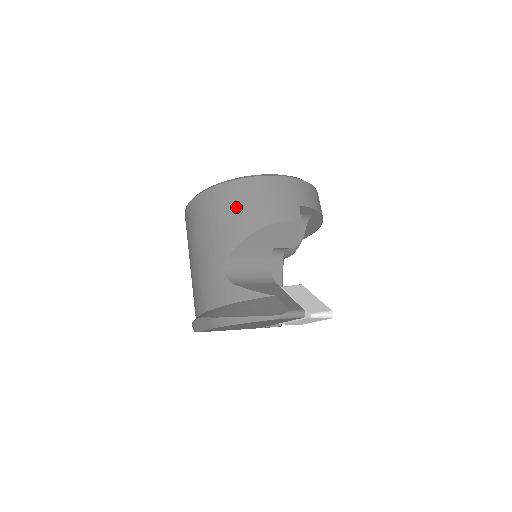
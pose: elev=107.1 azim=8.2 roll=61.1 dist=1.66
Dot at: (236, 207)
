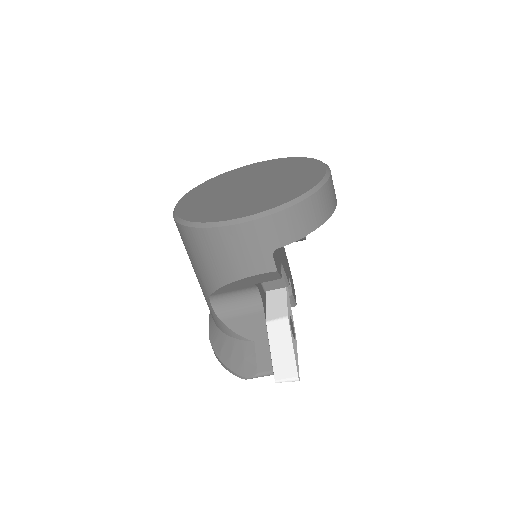
Dot at: (203, 256)
